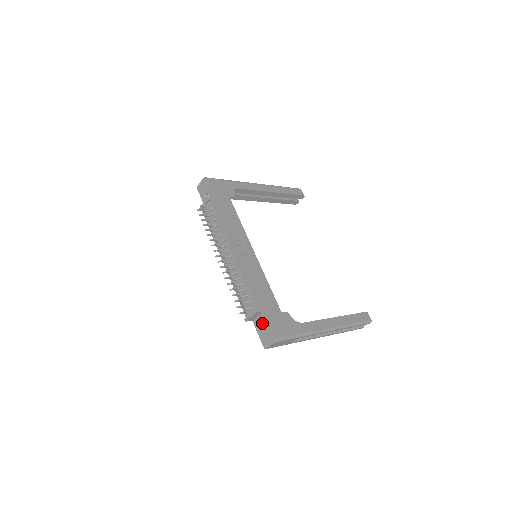
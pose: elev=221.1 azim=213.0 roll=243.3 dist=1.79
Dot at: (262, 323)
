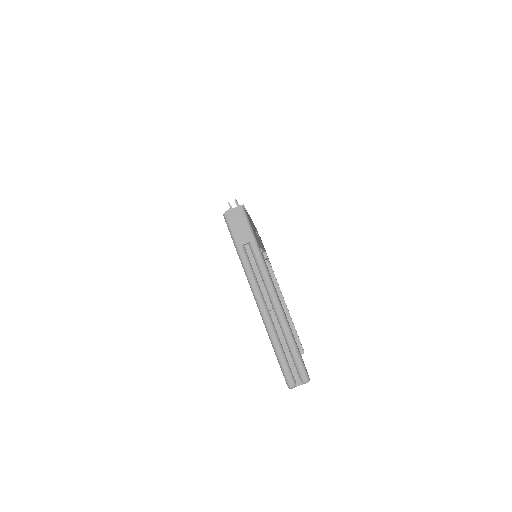
Dot at: occluded
